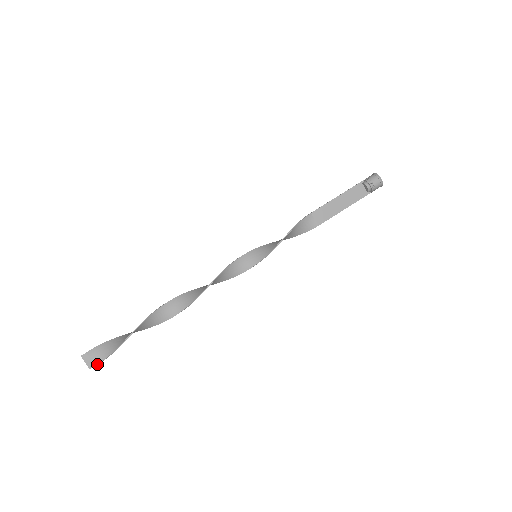
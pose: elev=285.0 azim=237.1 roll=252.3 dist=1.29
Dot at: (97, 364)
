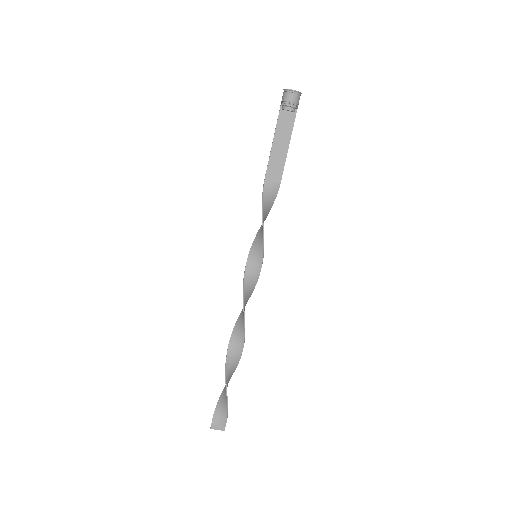
Dot at: (225, 424)
